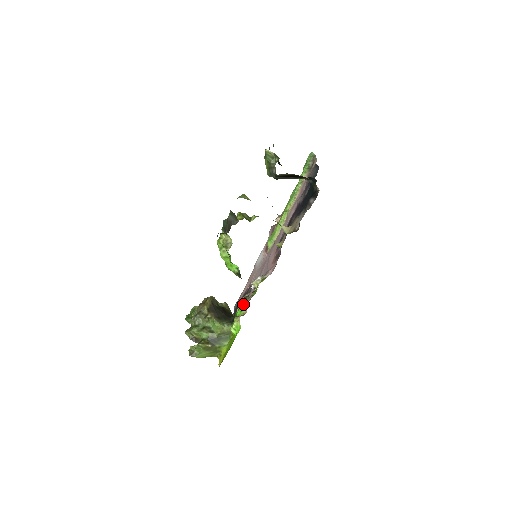
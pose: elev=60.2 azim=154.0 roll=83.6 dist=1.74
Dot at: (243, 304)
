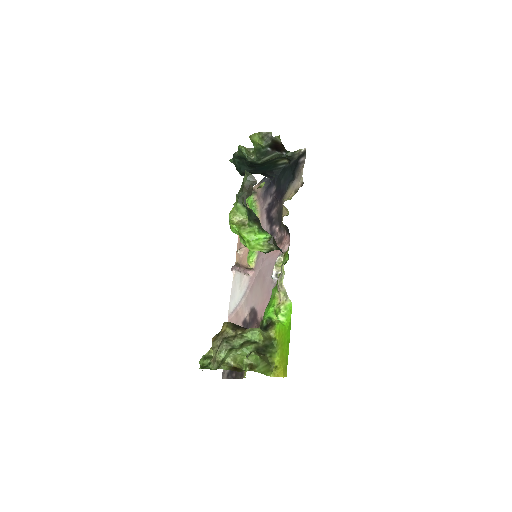
Dot at: (269, 303)
